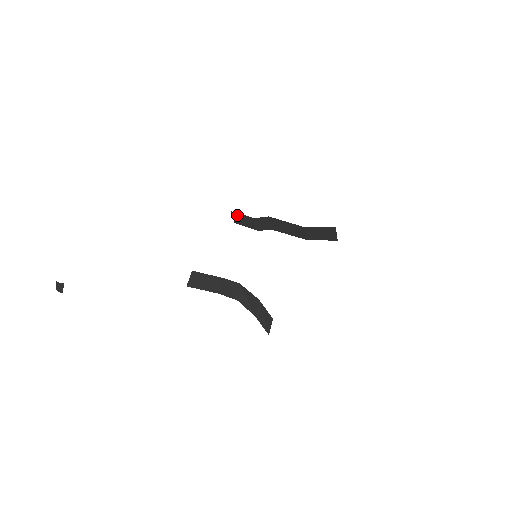
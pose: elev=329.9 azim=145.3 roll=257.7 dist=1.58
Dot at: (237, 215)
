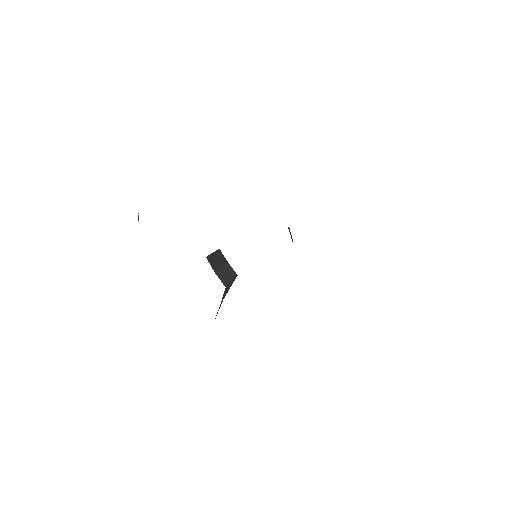
Dot at: occluded
